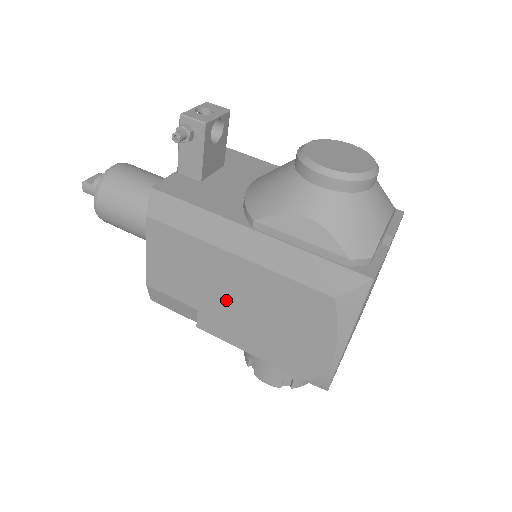
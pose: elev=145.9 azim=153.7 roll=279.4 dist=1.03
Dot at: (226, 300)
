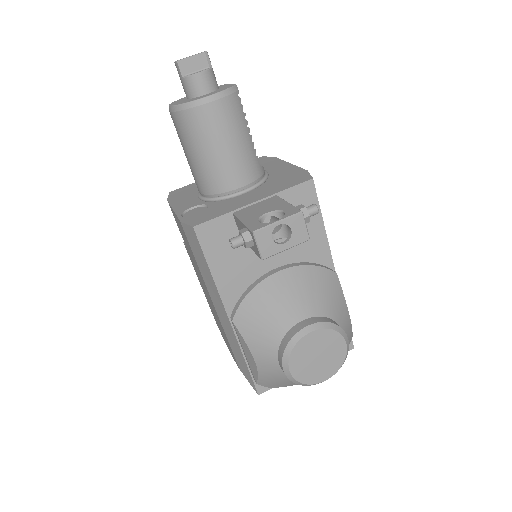
Dot at: occluded
